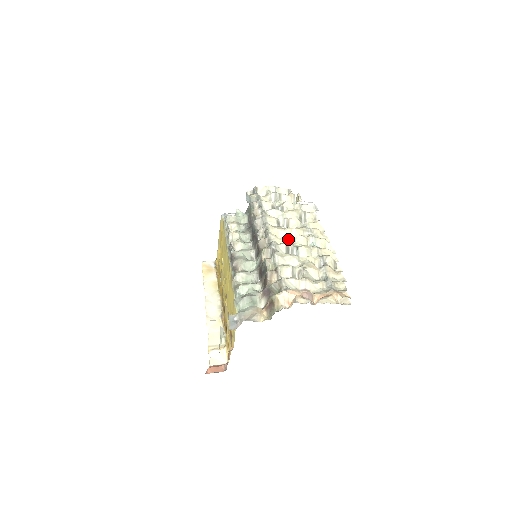
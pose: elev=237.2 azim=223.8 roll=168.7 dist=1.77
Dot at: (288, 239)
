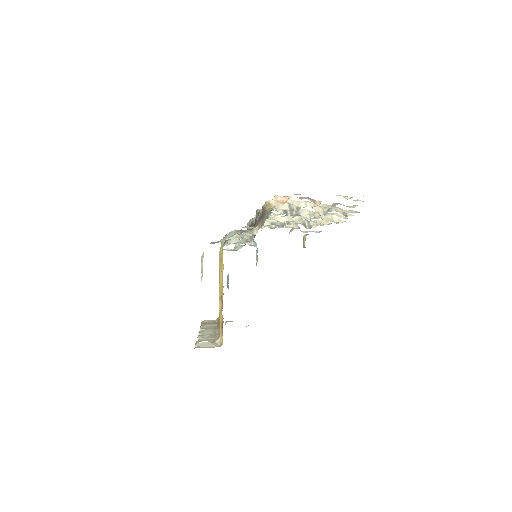
Dot at: (288, 221)
